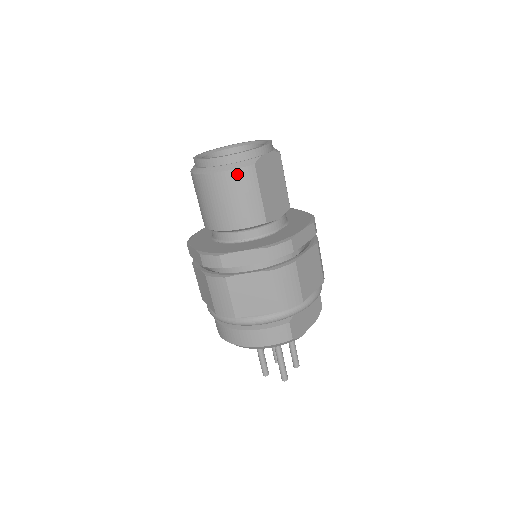
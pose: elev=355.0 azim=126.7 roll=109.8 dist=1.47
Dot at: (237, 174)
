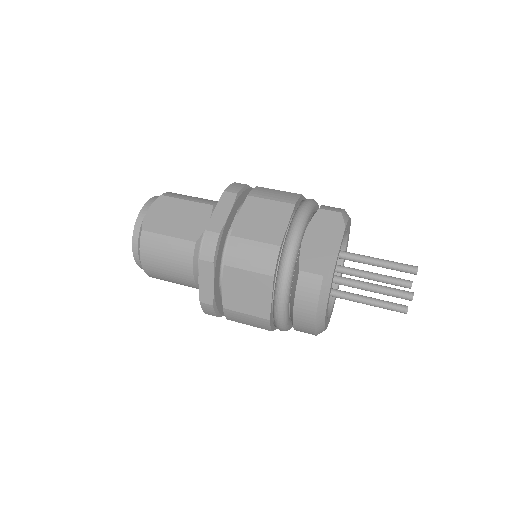
Dot at: (144, 249)
